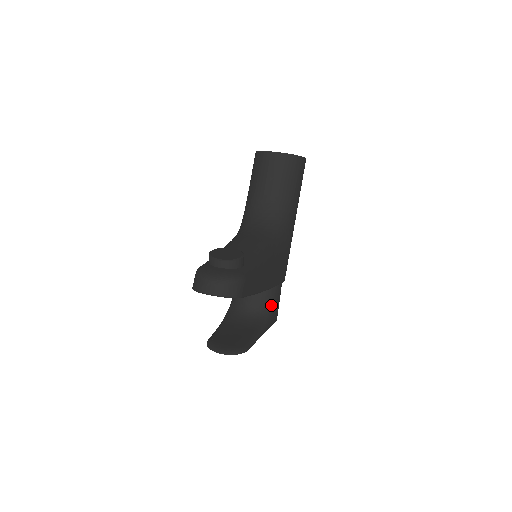
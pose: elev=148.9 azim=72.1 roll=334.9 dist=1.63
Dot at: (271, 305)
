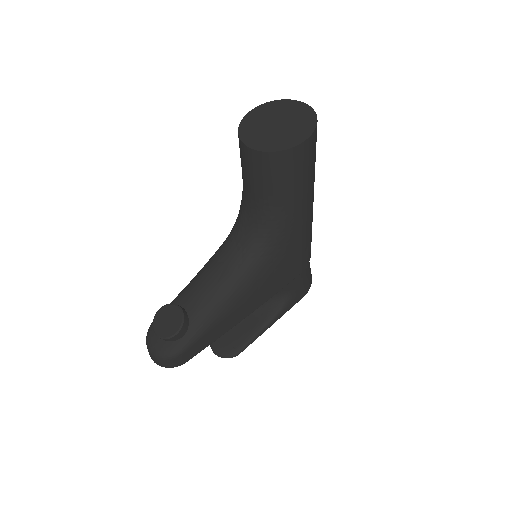
Dot at: (287, 293)
